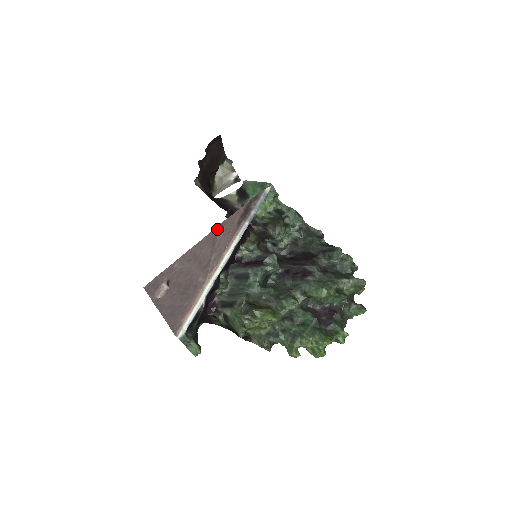
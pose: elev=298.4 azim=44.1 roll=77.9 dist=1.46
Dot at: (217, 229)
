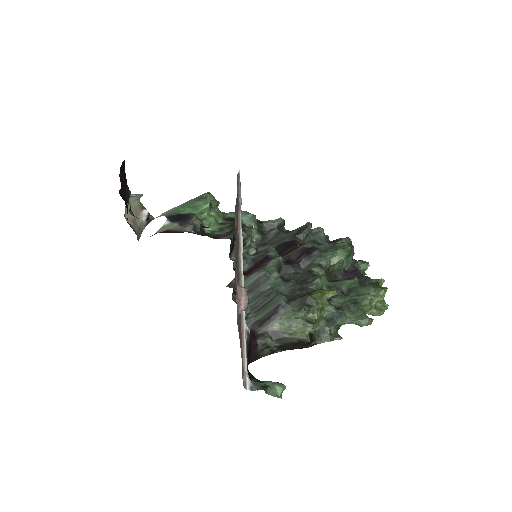
Dot at: (235, 215)
